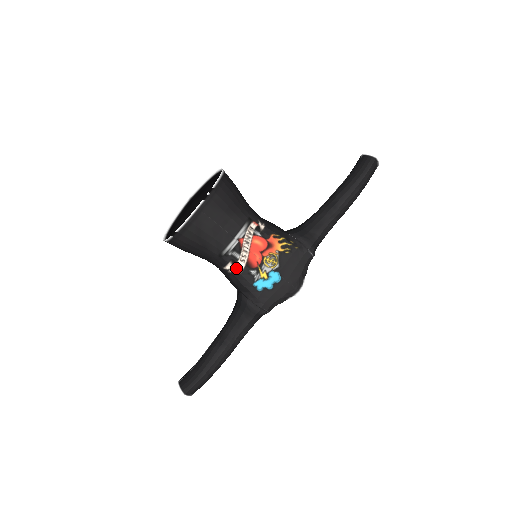
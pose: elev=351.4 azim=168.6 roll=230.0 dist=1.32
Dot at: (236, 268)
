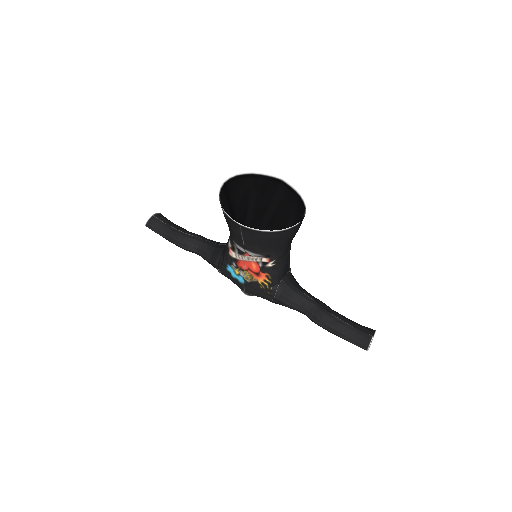
Dot at: (231, 250)
